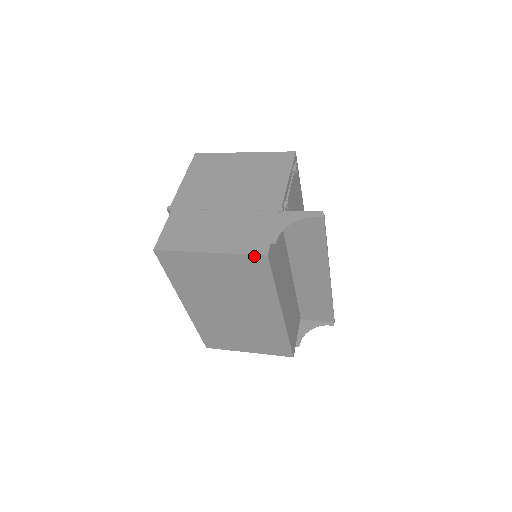
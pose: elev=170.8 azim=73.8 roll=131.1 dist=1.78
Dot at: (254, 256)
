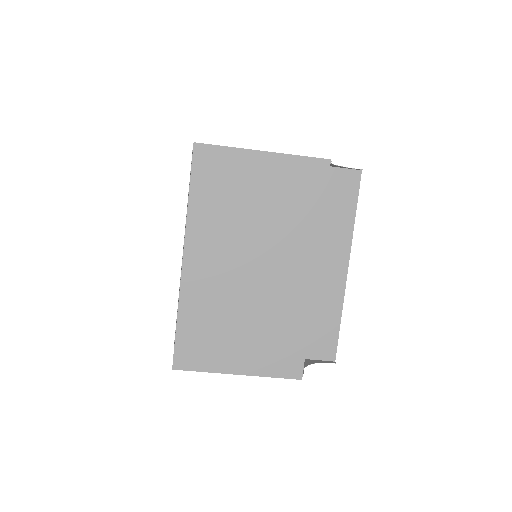
Dot at: (315, 160)
